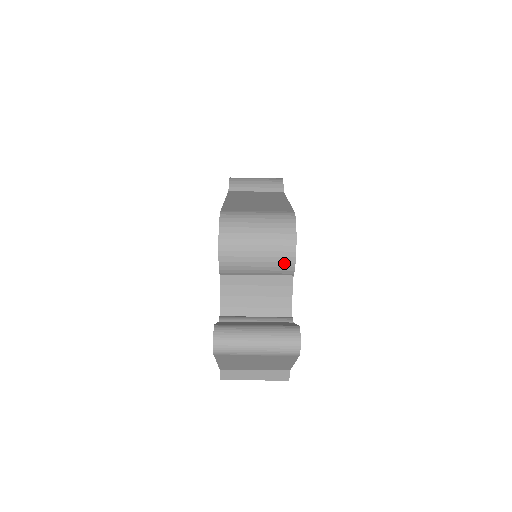
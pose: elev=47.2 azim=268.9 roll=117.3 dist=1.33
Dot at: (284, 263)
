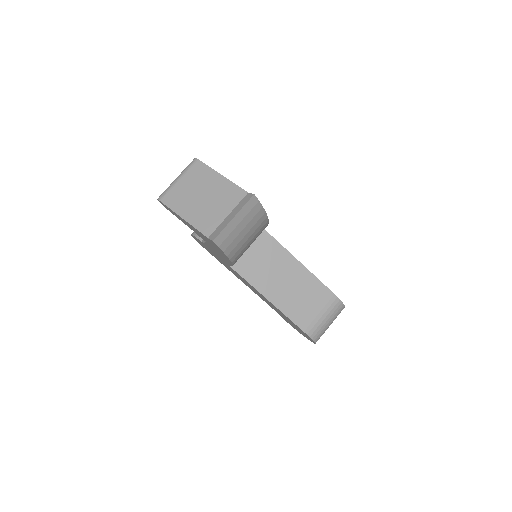
Dot at: occluded
